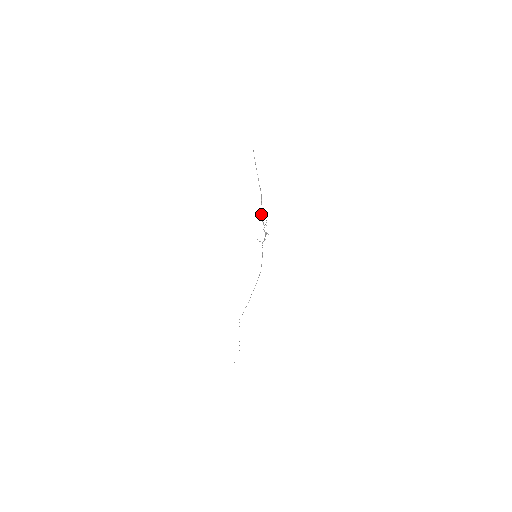
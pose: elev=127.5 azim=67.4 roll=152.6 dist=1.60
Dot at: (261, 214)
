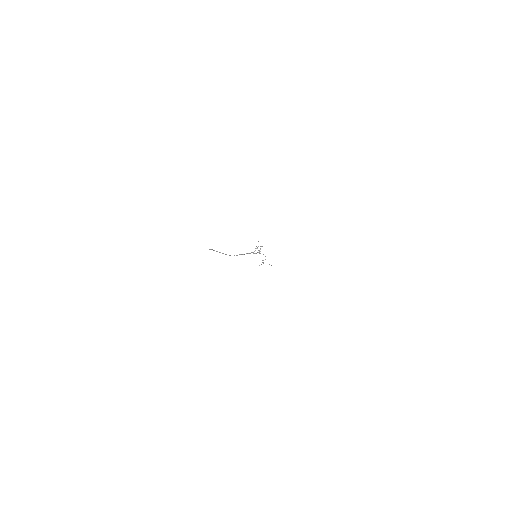
Dot at: occluded
